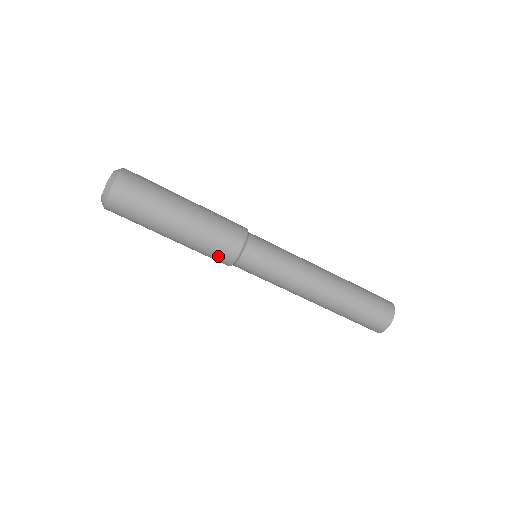
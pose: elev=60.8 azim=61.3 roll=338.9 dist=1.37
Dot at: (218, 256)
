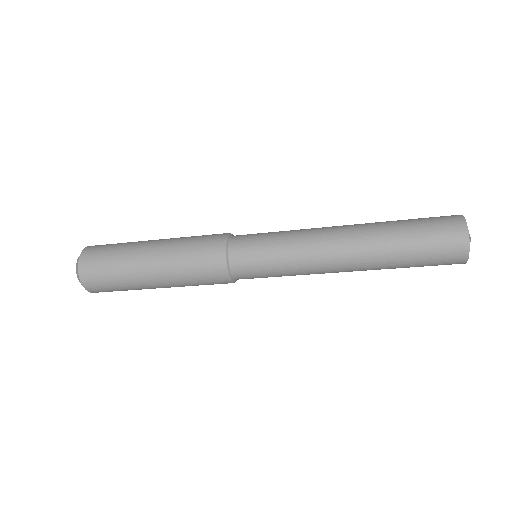
Dot at: occluded
